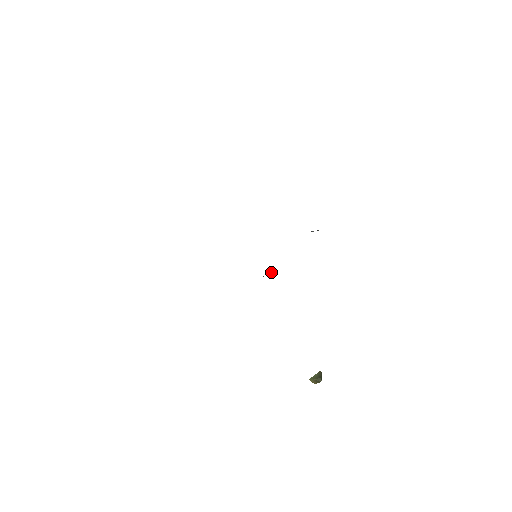
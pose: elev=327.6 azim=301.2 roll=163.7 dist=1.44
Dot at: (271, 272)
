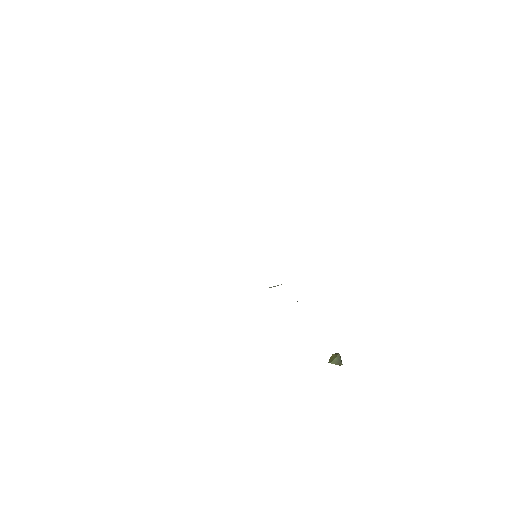
Dot at: occluded
